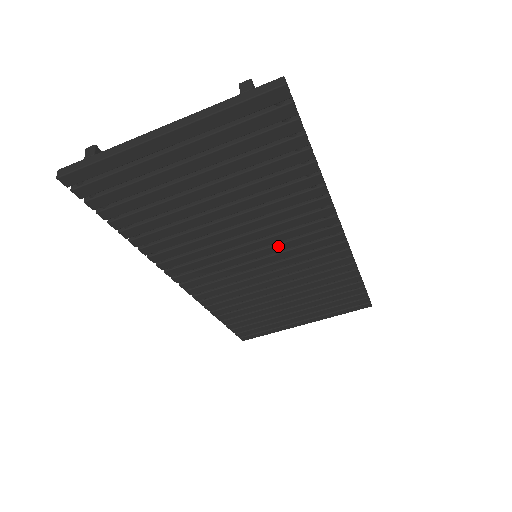
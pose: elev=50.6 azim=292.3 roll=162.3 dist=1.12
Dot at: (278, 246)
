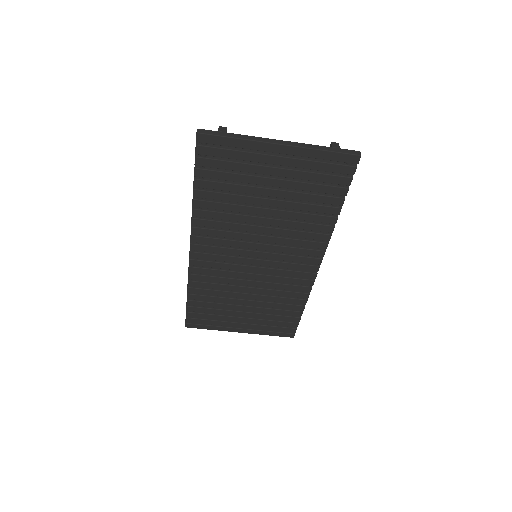
Dot at: (277, 255)
